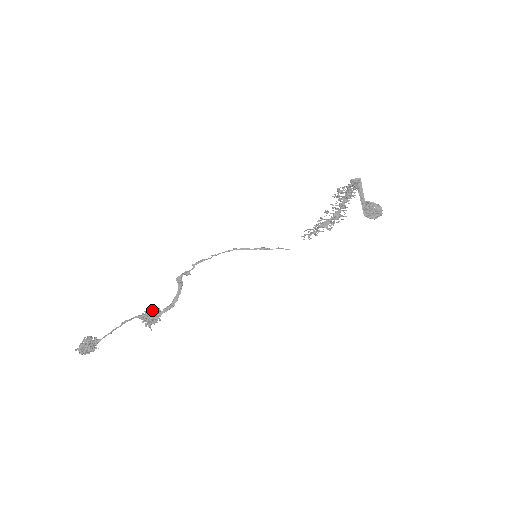
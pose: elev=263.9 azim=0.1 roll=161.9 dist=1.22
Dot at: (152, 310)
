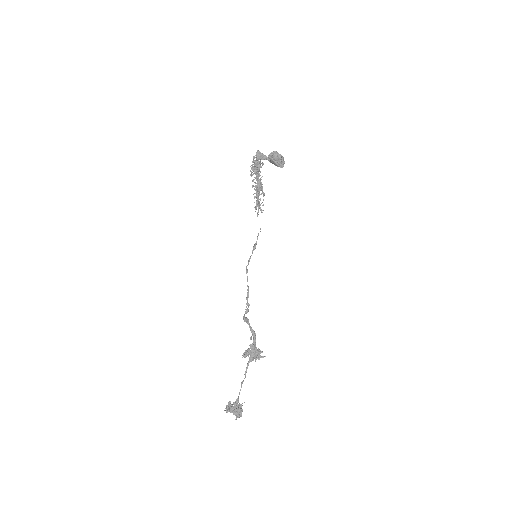
Dot at: (245, 350)
